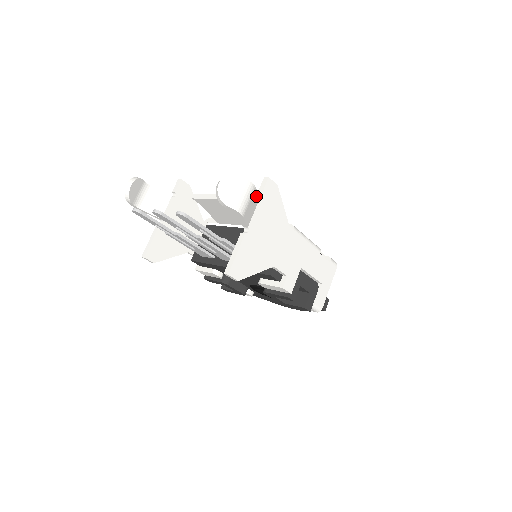
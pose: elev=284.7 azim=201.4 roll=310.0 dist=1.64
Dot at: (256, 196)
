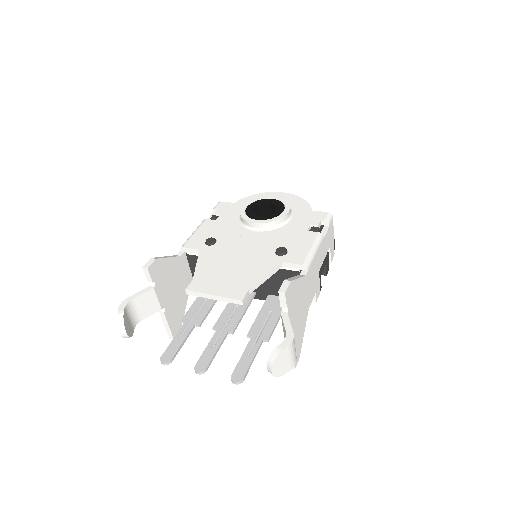
Dot at: (290, 325)
